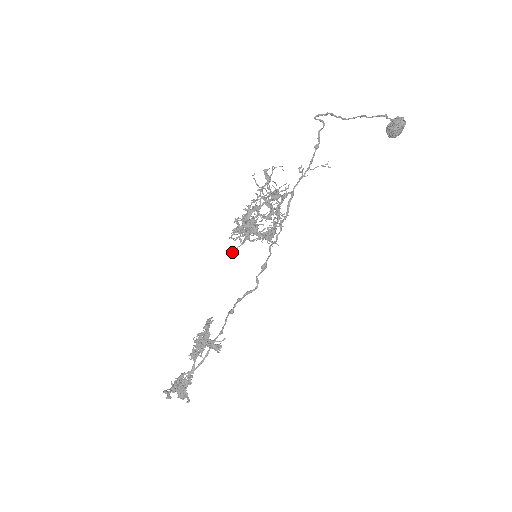
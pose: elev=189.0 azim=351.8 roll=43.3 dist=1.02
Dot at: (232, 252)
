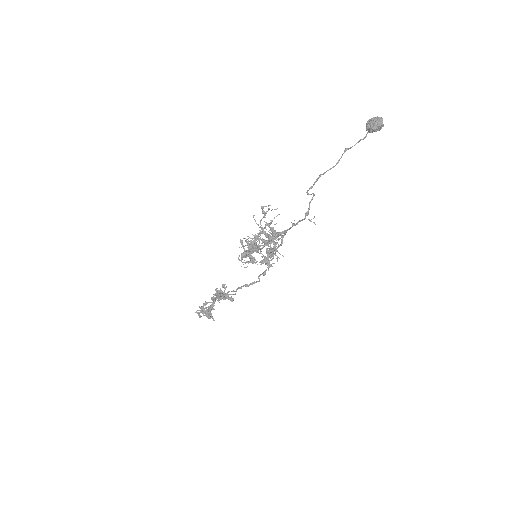
Dot at: occluded
